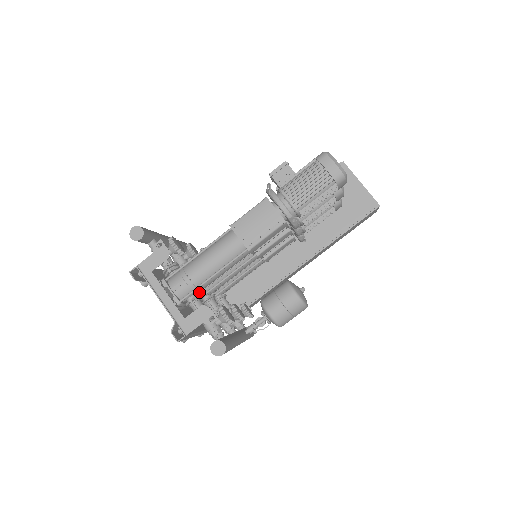
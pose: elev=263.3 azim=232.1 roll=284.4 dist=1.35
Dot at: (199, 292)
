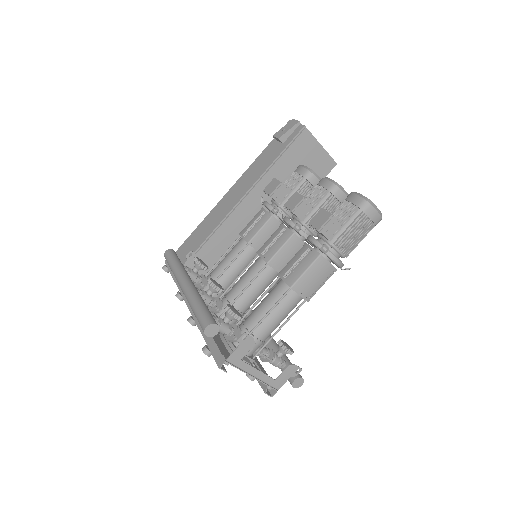
Dot at: occluded
